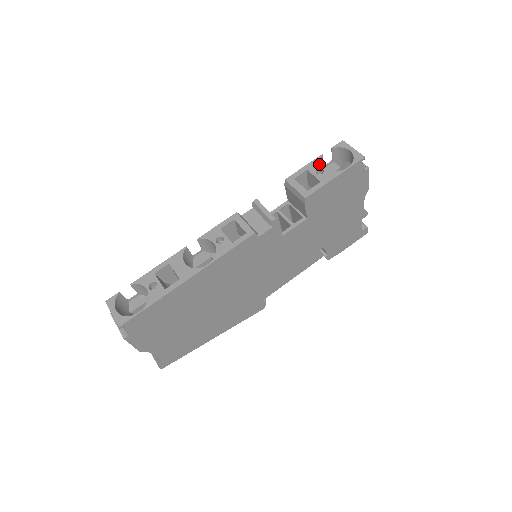
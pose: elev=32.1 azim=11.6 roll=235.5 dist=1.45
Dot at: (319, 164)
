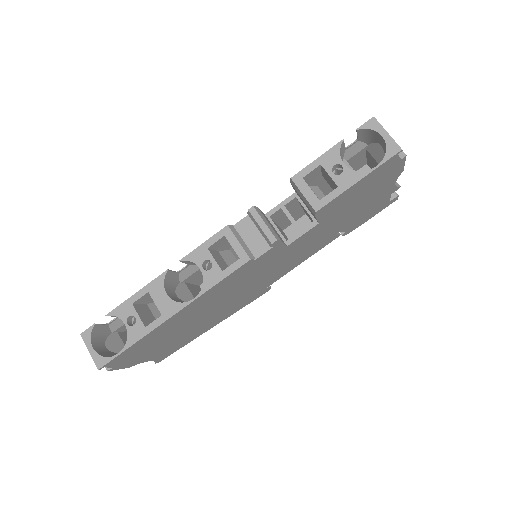
Dot at: (338, 156)
